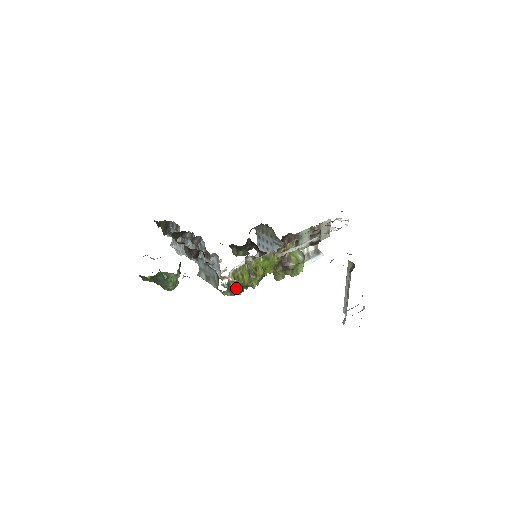
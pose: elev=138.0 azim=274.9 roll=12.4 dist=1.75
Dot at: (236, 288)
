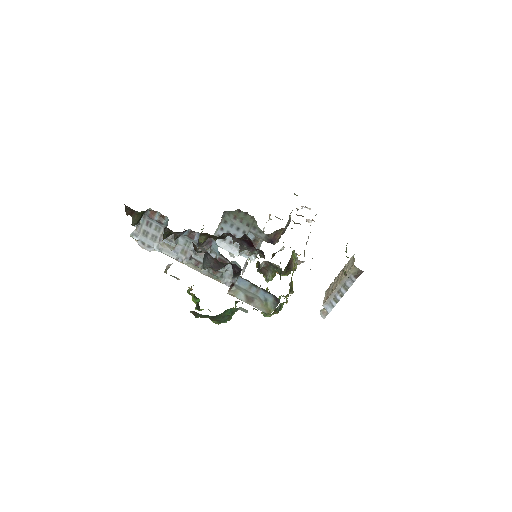
Dot at: (280, 308)
